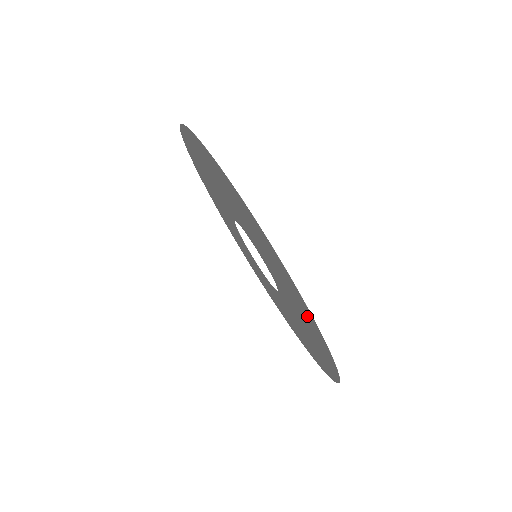
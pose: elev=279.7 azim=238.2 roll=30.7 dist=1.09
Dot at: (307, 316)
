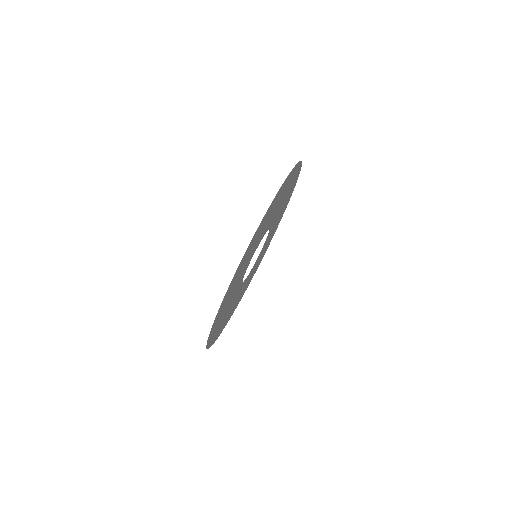
Dot at: (244, 259)
